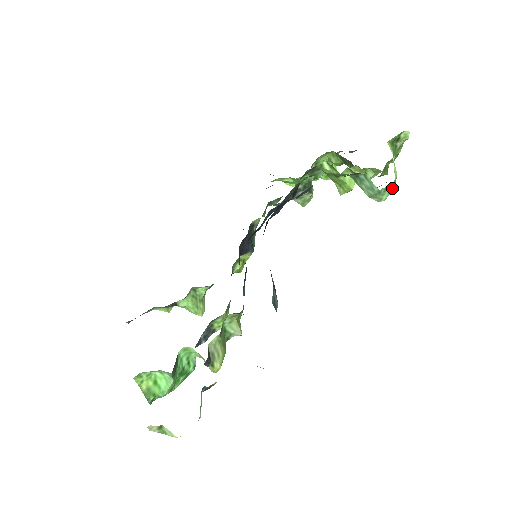
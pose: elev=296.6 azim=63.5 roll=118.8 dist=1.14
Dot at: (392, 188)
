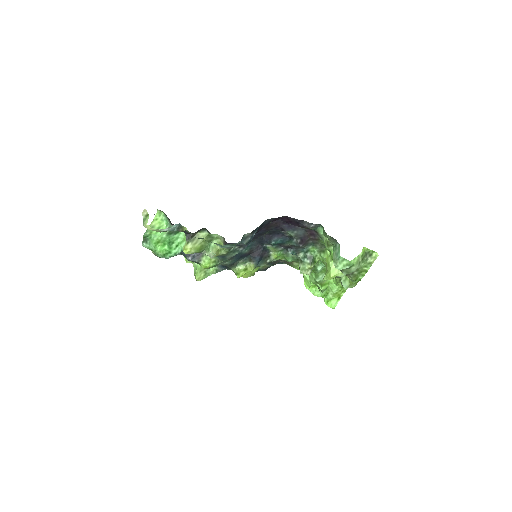
Dot at: (347, 266)
